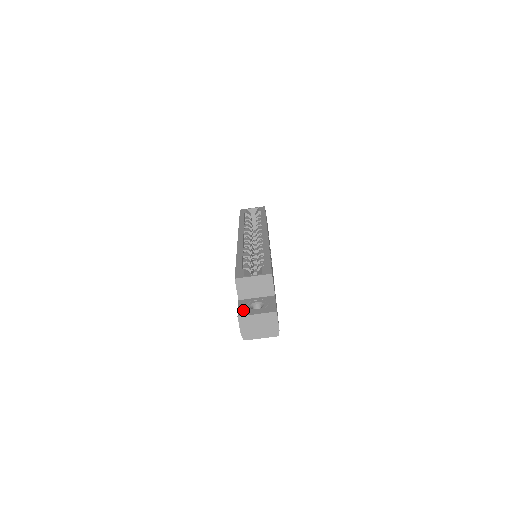
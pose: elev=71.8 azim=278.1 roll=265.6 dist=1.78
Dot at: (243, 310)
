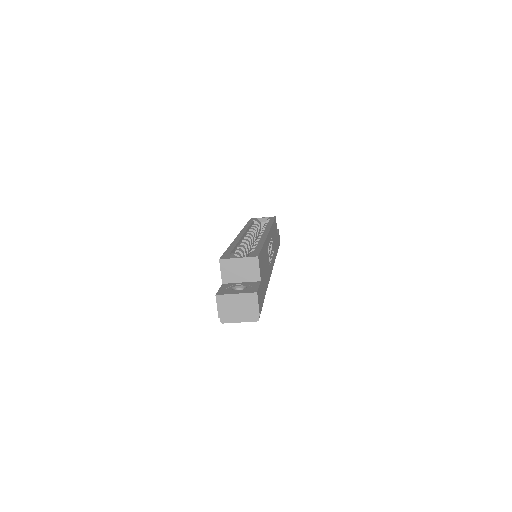
Dot at: (223, 290)
